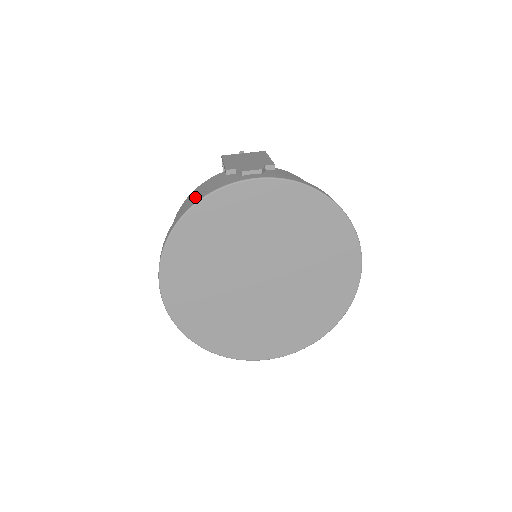
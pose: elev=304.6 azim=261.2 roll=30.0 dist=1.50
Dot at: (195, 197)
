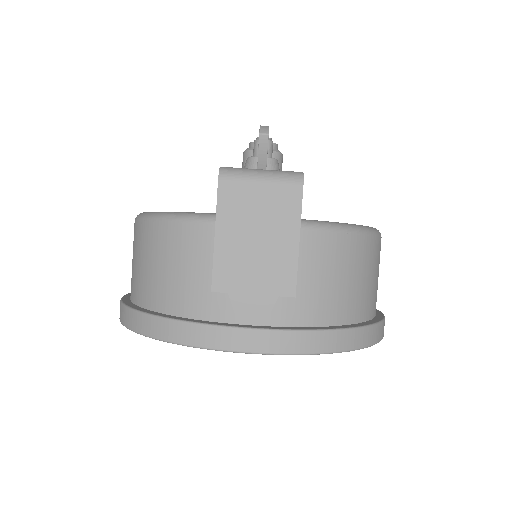
Dot at: (164, 266)
